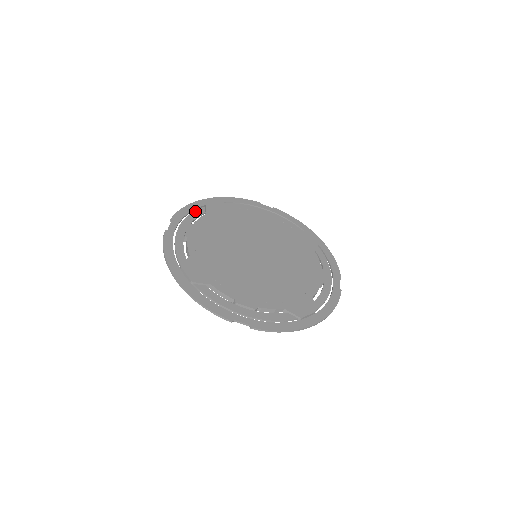
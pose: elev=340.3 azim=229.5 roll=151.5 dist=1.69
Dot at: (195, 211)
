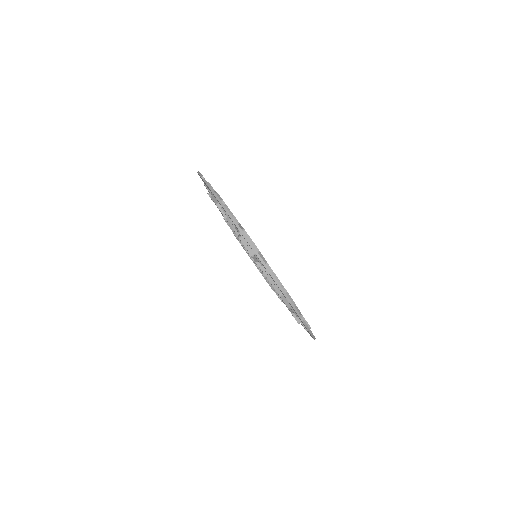
Dot at: occluded
